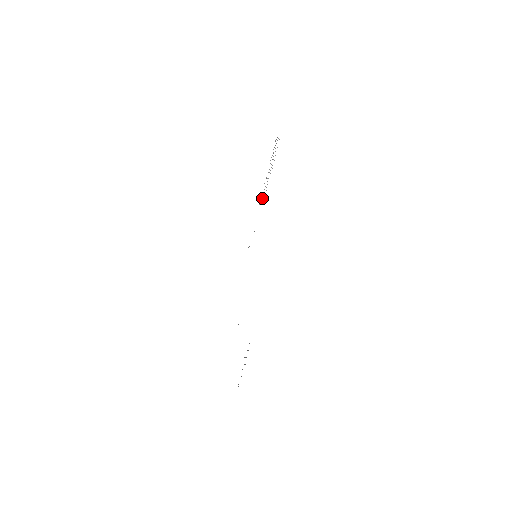
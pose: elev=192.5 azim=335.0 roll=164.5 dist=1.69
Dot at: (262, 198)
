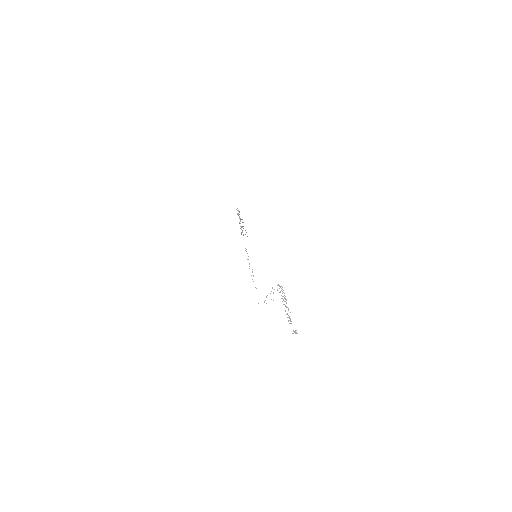
Dot at: (243, 235)
